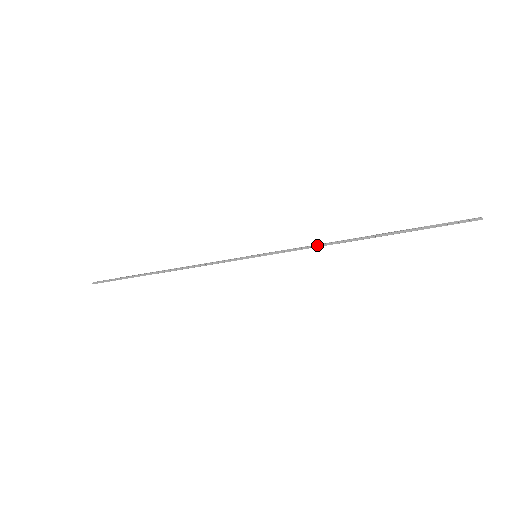
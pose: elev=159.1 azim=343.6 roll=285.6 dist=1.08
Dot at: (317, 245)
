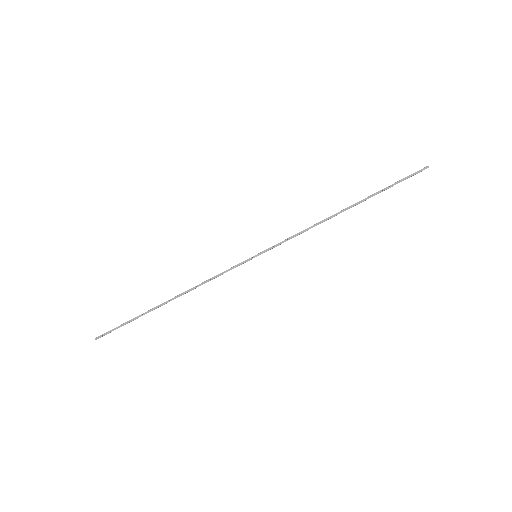
Dot at: (307, 228)
